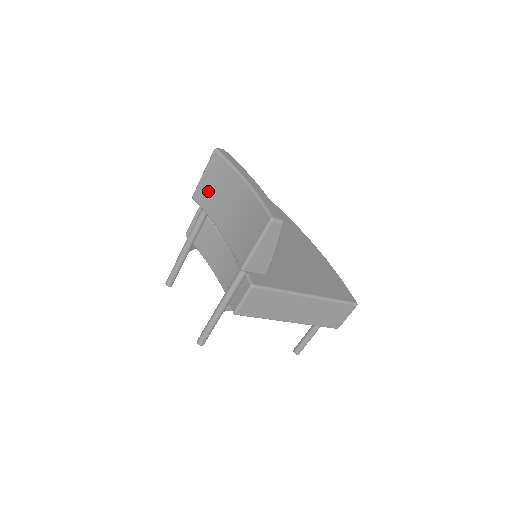
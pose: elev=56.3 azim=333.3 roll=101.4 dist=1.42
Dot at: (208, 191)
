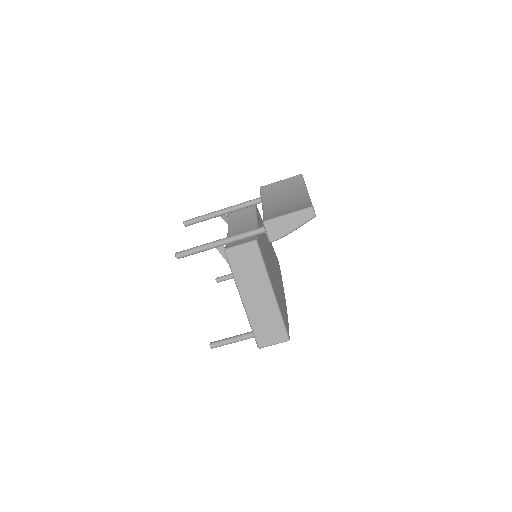
Dot at: (275, 188)
